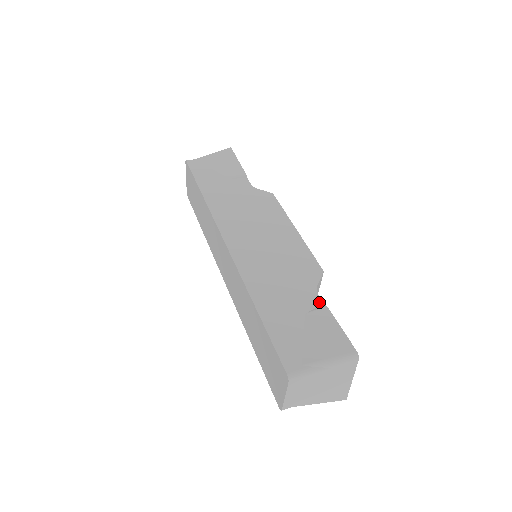
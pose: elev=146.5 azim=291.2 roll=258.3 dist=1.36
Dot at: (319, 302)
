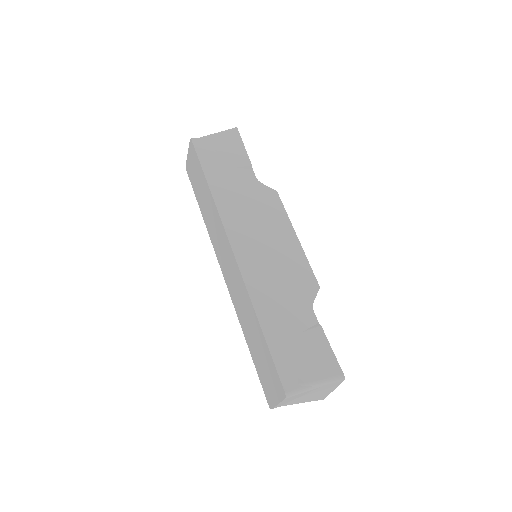
Dot at: (314, 320)
